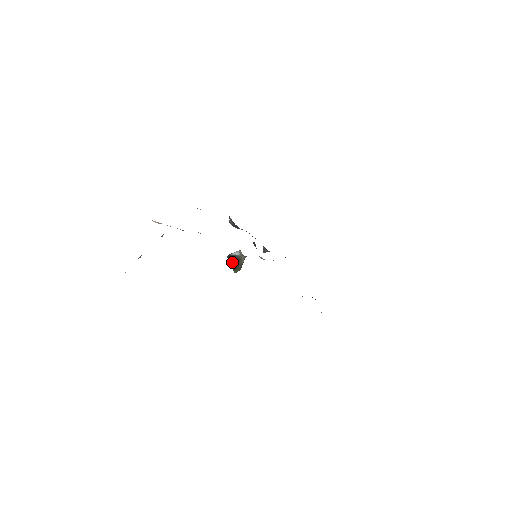
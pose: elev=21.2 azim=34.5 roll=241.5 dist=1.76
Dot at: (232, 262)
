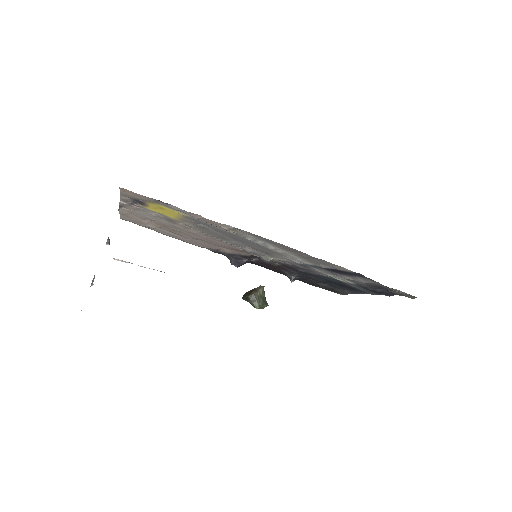
Dot at: (245, 295)
